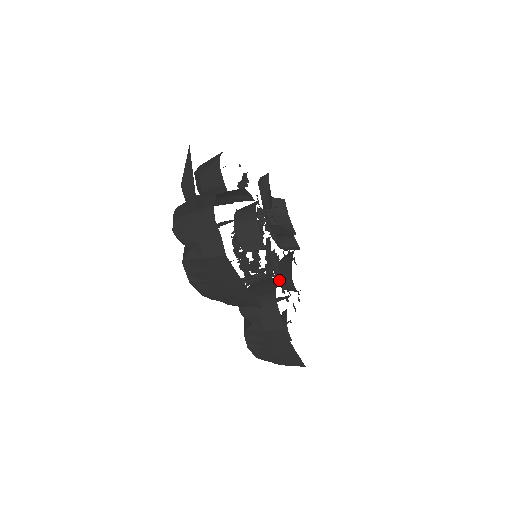
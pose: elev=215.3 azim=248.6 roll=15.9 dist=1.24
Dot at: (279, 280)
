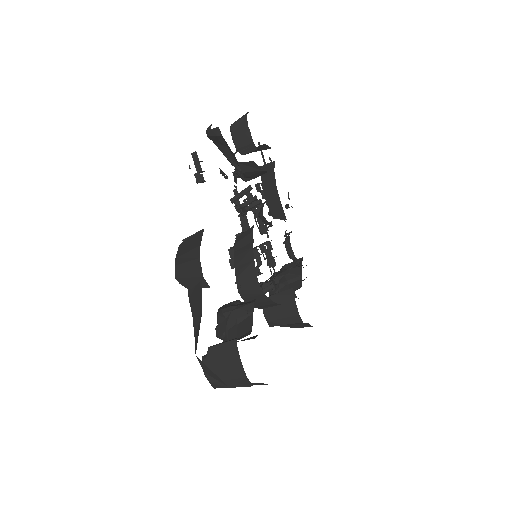
Dot at: (271, 215)
